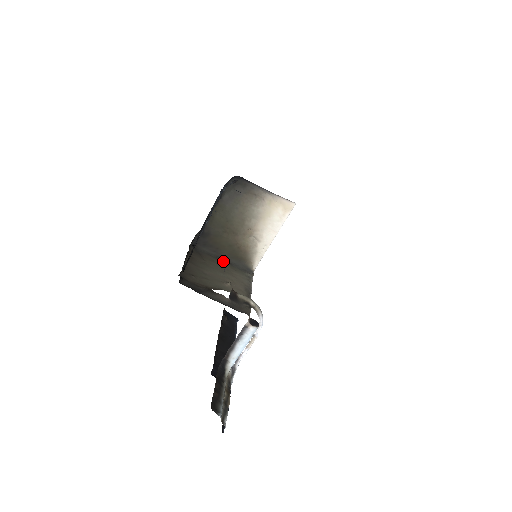
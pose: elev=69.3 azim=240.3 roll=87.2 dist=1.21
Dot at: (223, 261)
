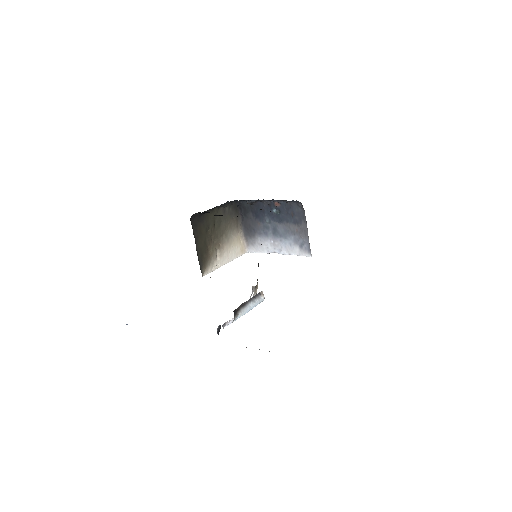
Dot at: occluded
